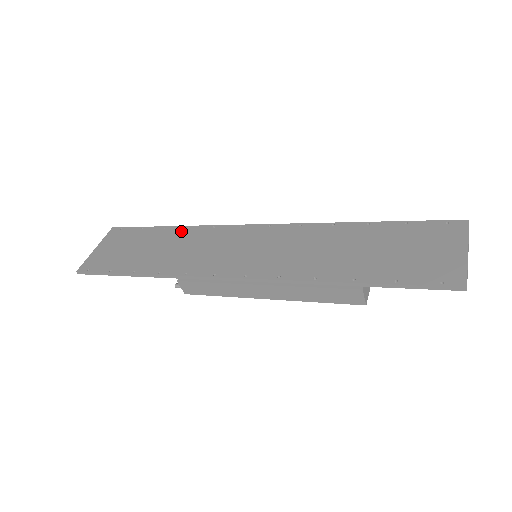
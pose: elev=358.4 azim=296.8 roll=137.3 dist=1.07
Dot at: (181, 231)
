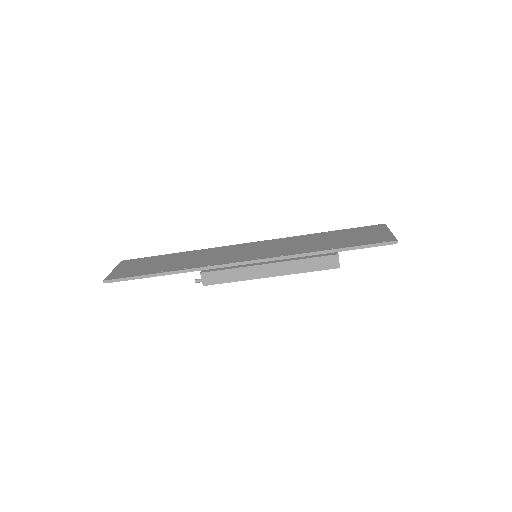
Dot at: (189, 253)
